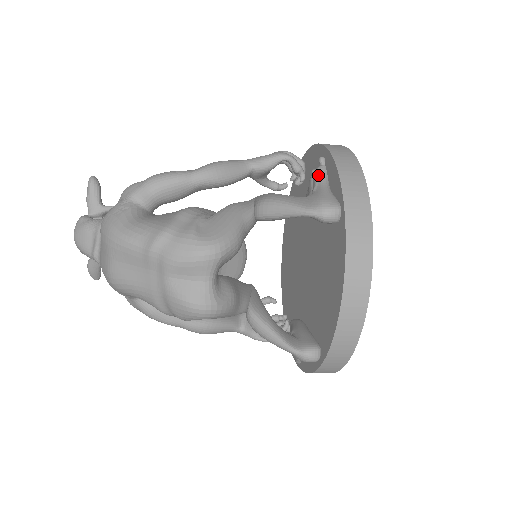
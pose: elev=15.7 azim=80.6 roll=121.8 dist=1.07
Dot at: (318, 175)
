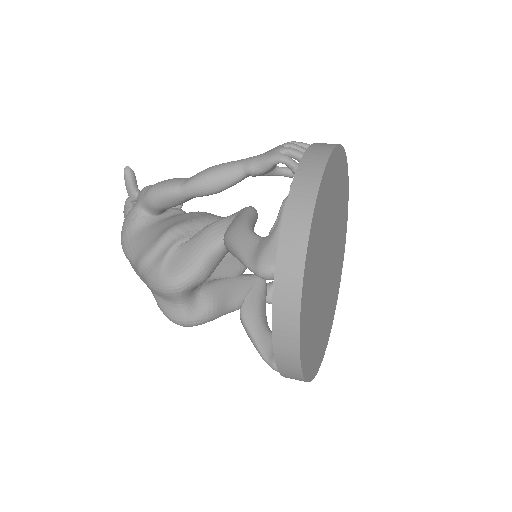
Dot at: (280, 211)
